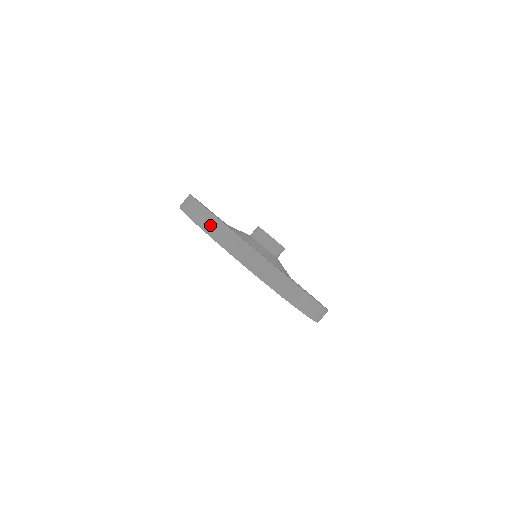
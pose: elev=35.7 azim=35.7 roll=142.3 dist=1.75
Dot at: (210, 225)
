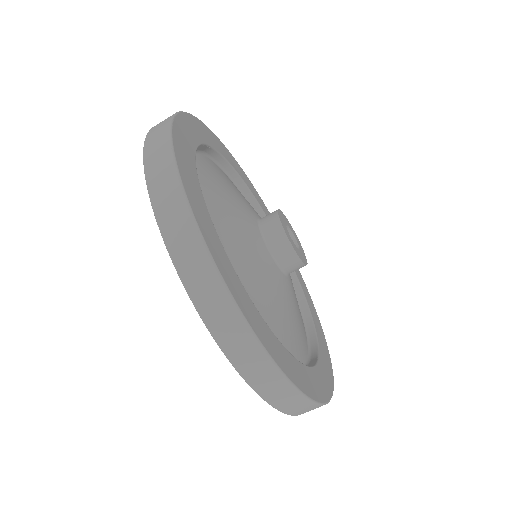
Dot at: (160, 178)
